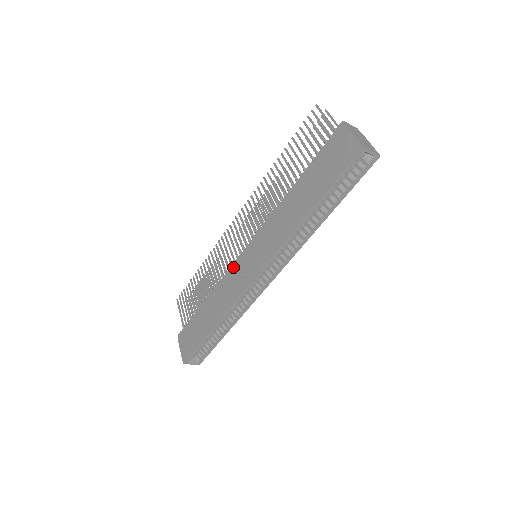
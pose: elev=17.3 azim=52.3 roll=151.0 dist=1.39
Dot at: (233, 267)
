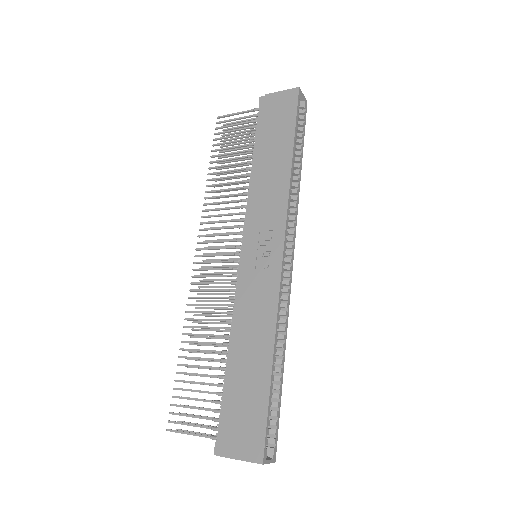
Dot at: (241, 281)
